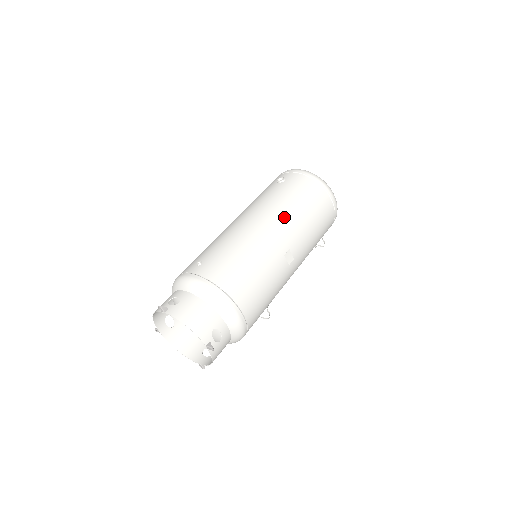
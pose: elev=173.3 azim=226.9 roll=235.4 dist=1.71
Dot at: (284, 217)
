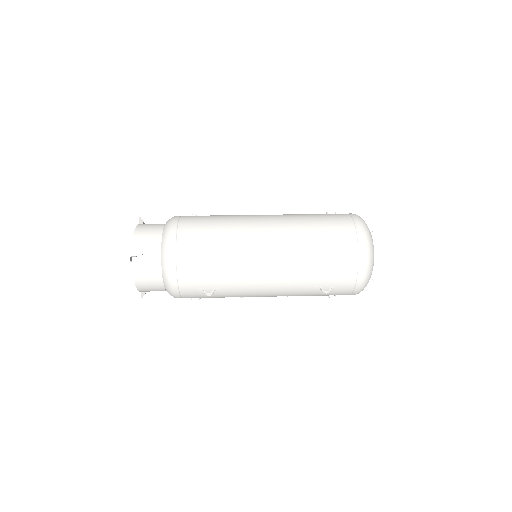
Dot at: (288, 226)
